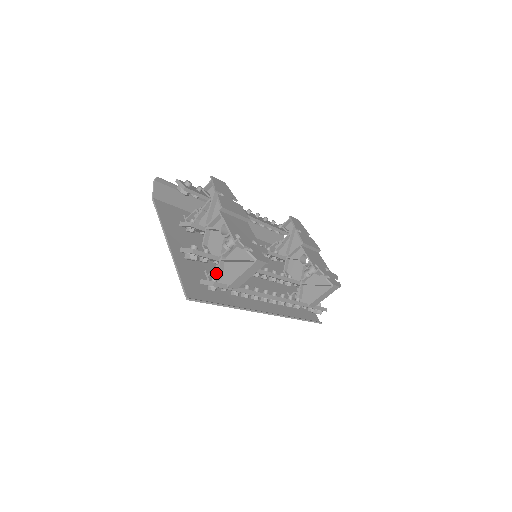
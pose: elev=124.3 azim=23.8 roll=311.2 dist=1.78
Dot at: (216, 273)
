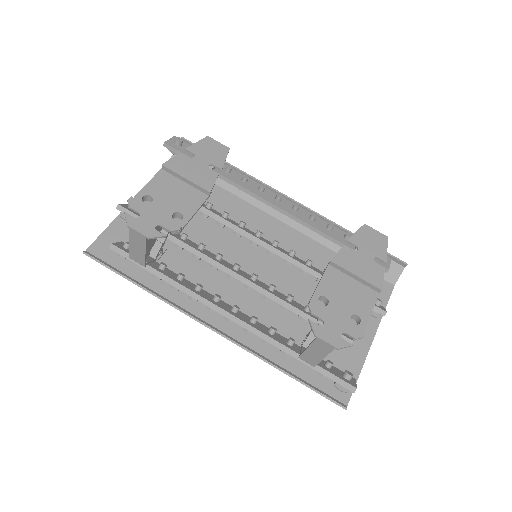
Dot at: occluded
